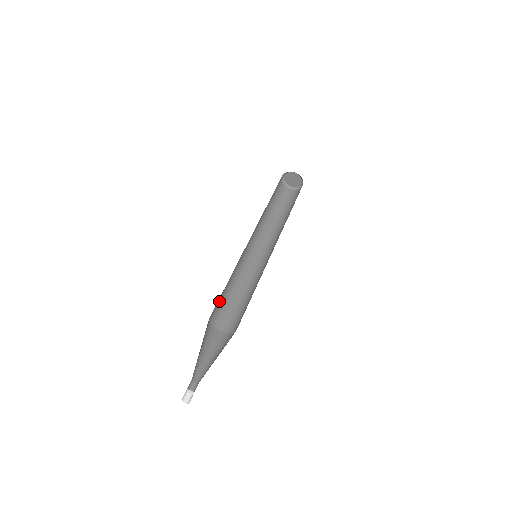
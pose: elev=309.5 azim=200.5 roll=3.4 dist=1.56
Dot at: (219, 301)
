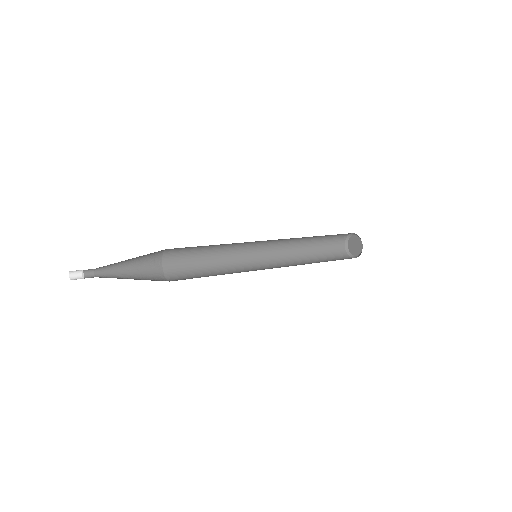
Dot at: (189, 270)
